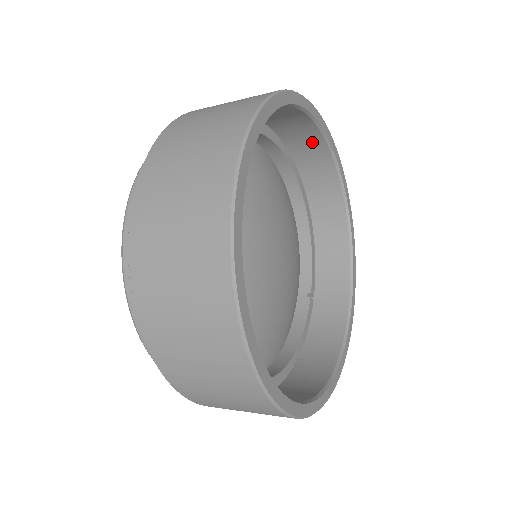
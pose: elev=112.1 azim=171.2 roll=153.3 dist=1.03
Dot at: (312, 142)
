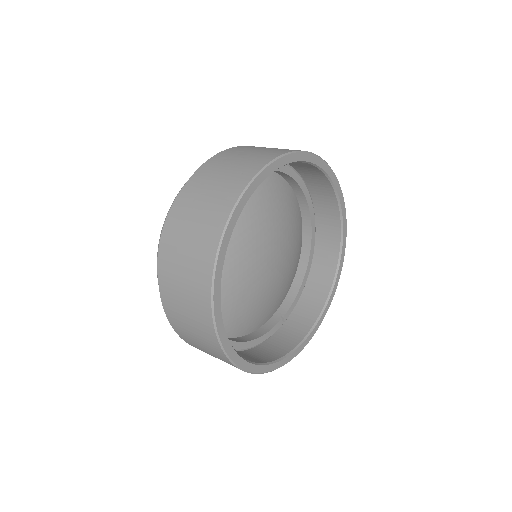
Dot at: (331, 211)
